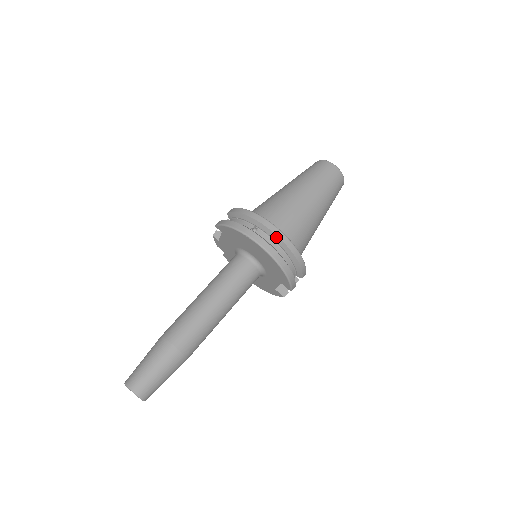
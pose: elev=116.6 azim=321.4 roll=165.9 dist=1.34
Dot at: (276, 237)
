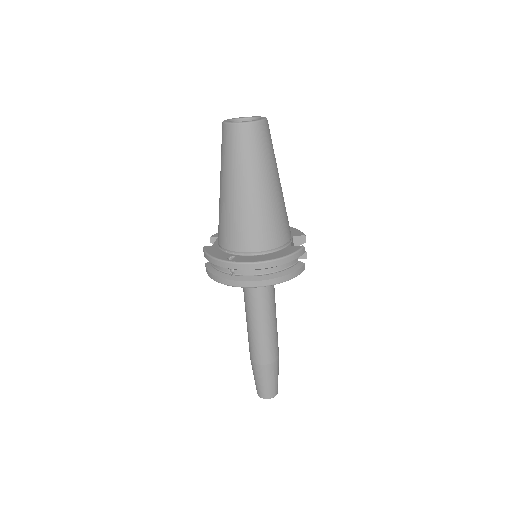
Dot at: (252, 270)
